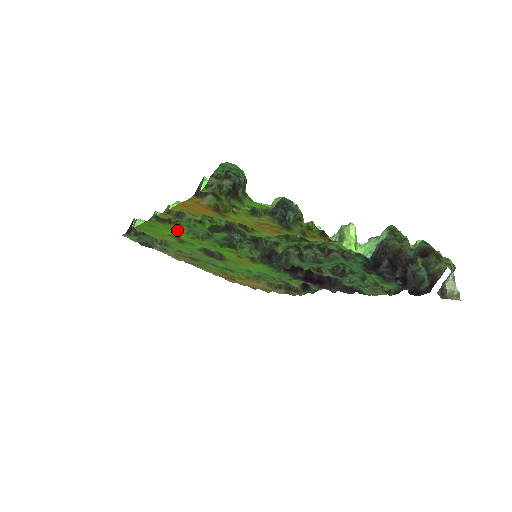
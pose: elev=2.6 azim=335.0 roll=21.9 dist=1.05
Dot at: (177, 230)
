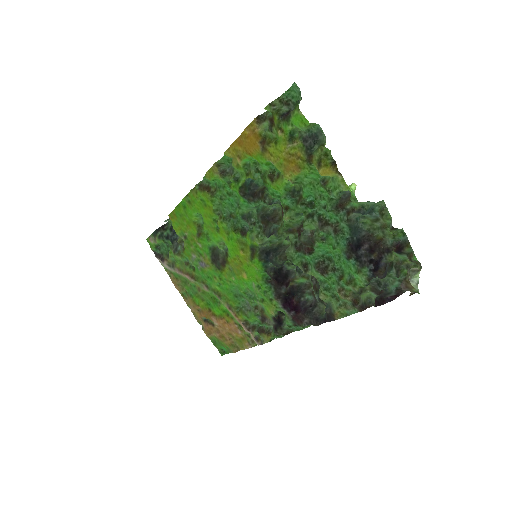
Dot at: (208, 205)
